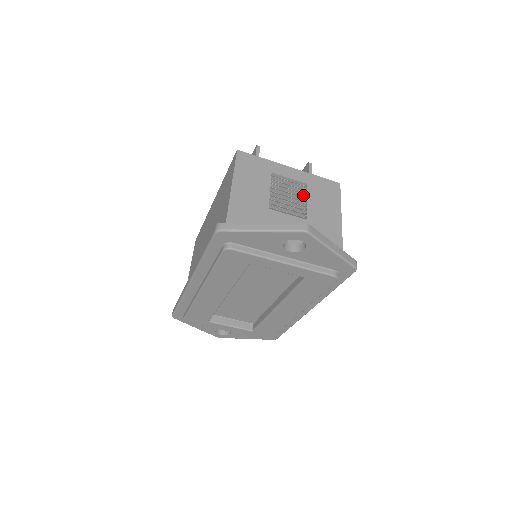
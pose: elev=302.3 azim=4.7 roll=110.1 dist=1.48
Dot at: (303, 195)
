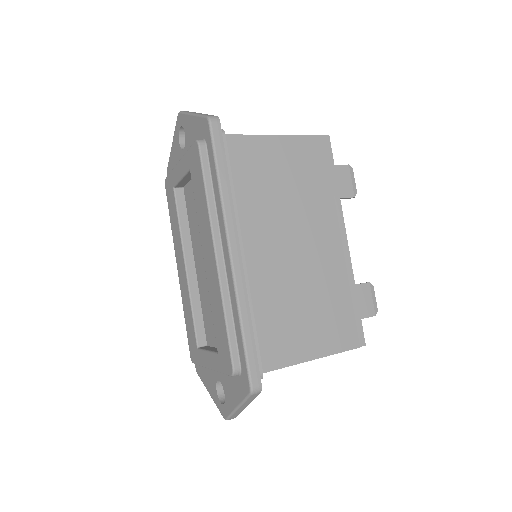
Dot at: occluded
